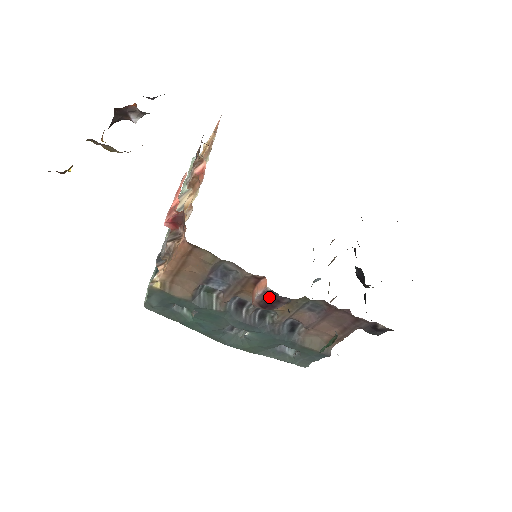
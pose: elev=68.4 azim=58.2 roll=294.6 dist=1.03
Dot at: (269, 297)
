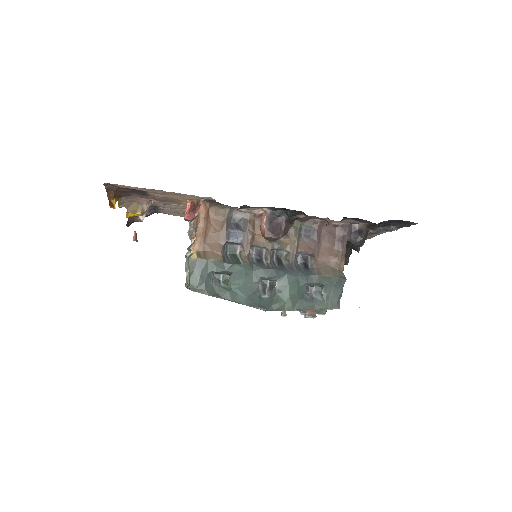
Dot at: (272, 222)
